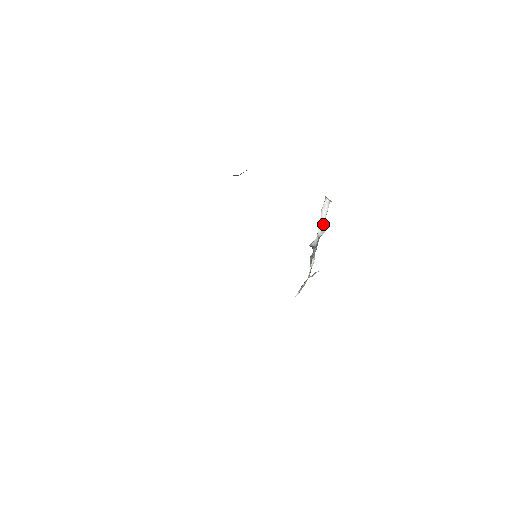
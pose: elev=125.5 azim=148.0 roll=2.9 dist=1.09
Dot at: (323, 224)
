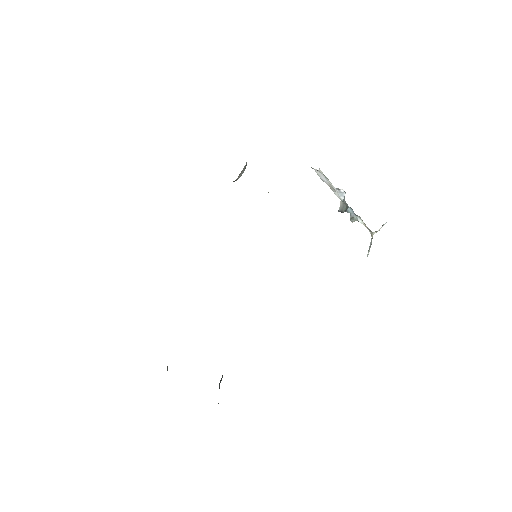
Dot at: (334, 189)
